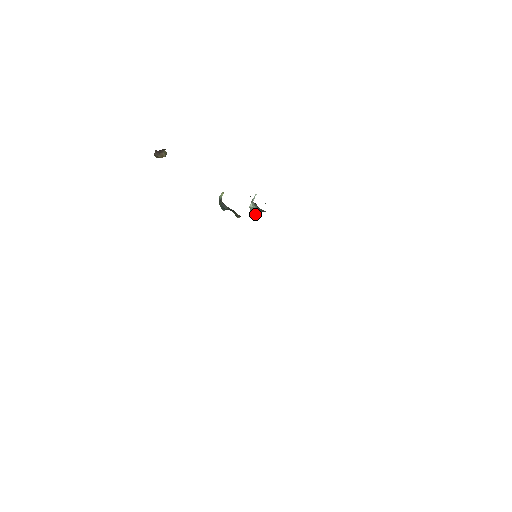
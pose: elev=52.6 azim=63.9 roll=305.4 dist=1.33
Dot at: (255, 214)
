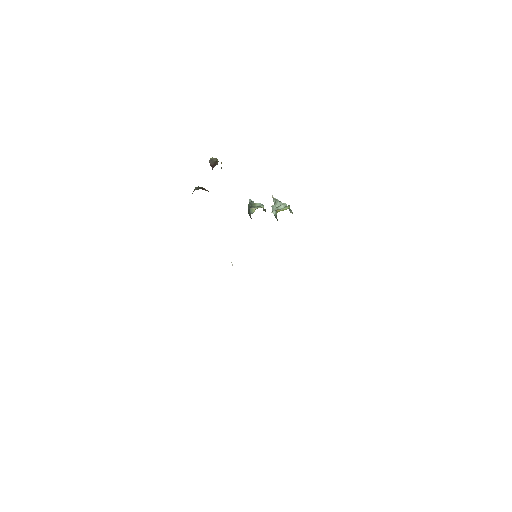
Dot at: occluded
